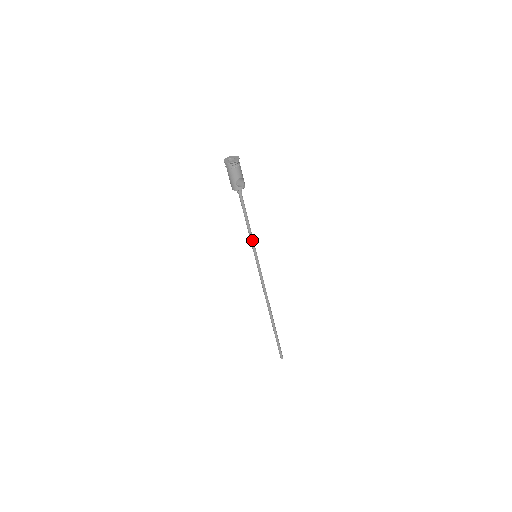
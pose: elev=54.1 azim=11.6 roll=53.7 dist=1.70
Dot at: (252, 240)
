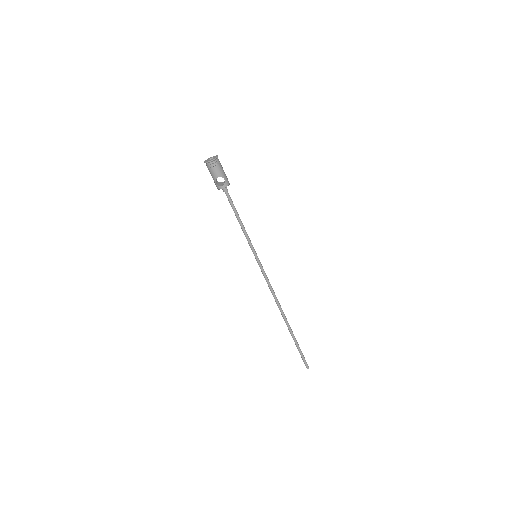
Dot at: (247, 239)
